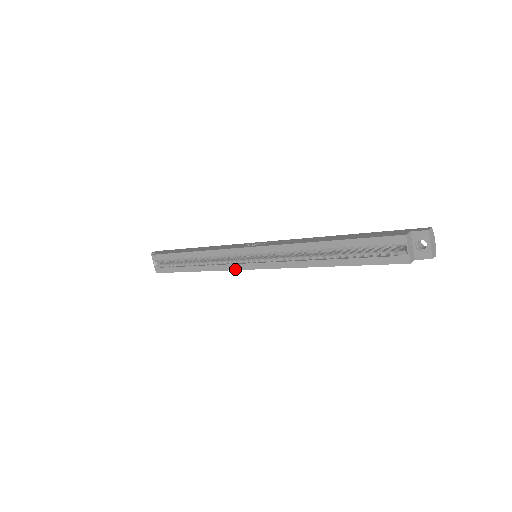
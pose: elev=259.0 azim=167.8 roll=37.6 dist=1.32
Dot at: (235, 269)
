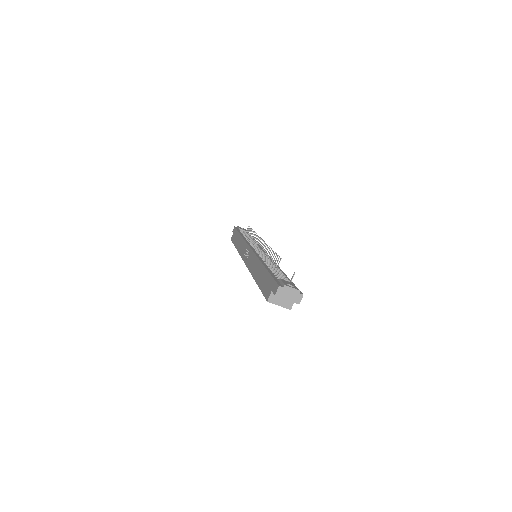
Dot at: occluded
